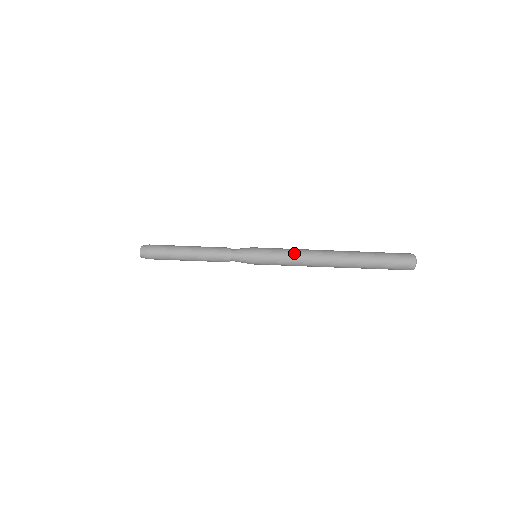
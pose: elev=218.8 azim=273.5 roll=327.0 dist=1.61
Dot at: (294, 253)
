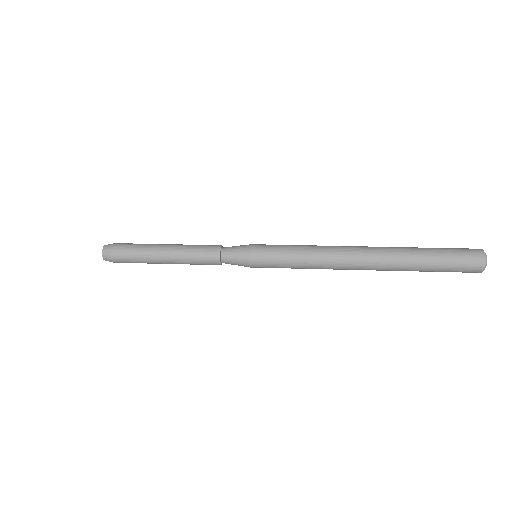
Dot at: (307, 254)
